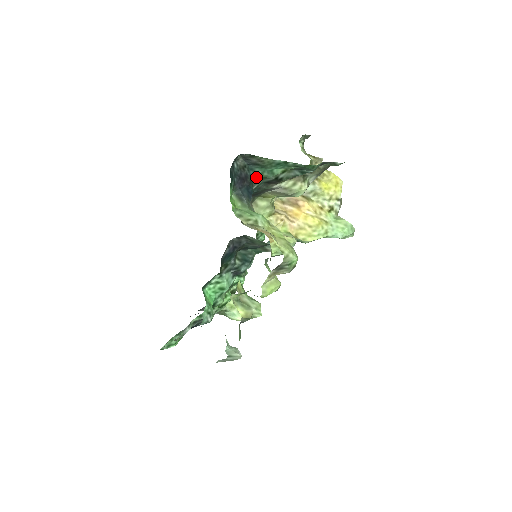
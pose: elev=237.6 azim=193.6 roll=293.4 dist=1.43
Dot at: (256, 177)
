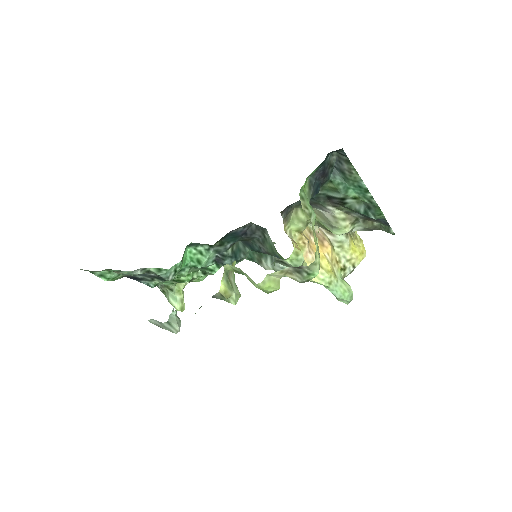
Dot at: (329, 184)
